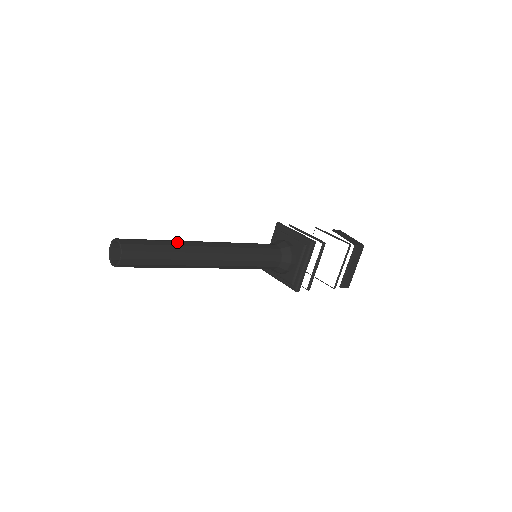
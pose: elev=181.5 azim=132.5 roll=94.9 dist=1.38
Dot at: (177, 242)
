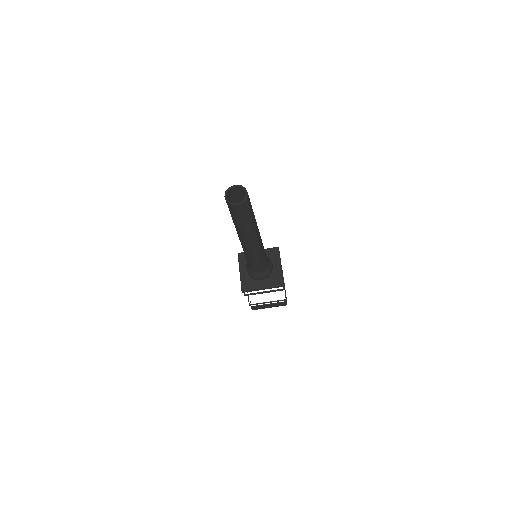
Dot at: (255, 220)
